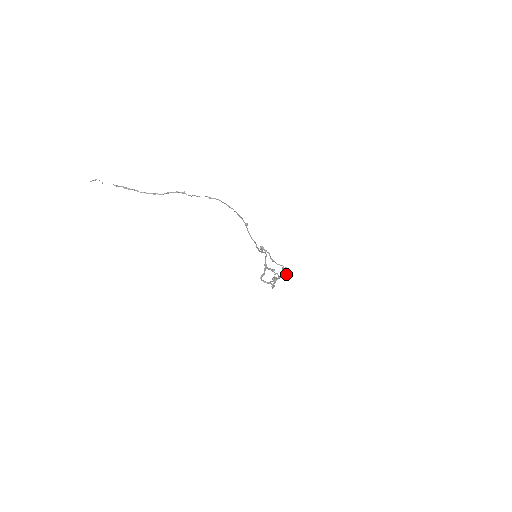
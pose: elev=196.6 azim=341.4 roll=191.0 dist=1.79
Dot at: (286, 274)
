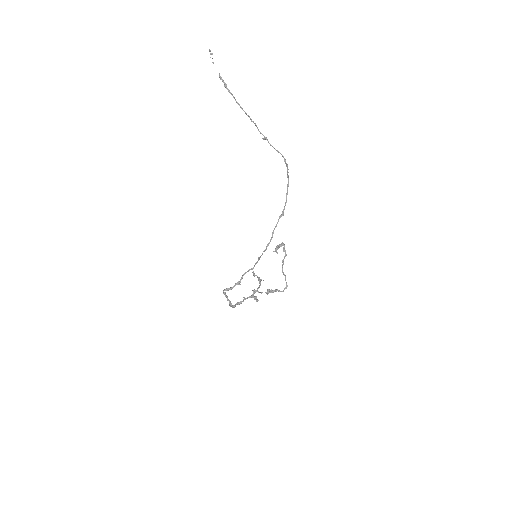
Dot at: (278, 290)
